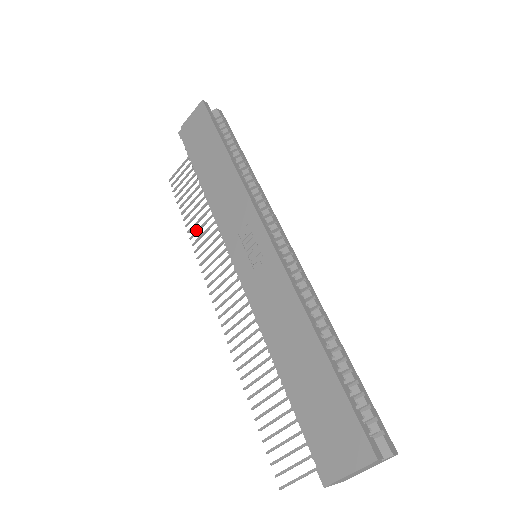
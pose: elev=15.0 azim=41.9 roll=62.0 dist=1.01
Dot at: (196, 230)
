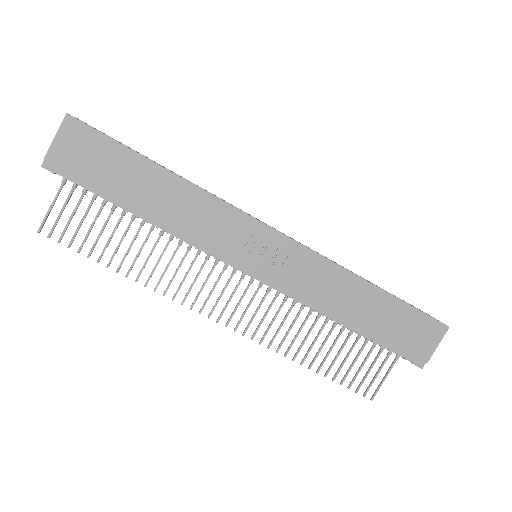
Dot at: occluded
